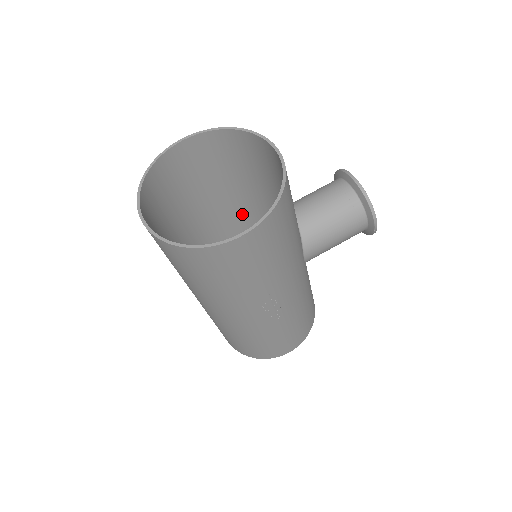
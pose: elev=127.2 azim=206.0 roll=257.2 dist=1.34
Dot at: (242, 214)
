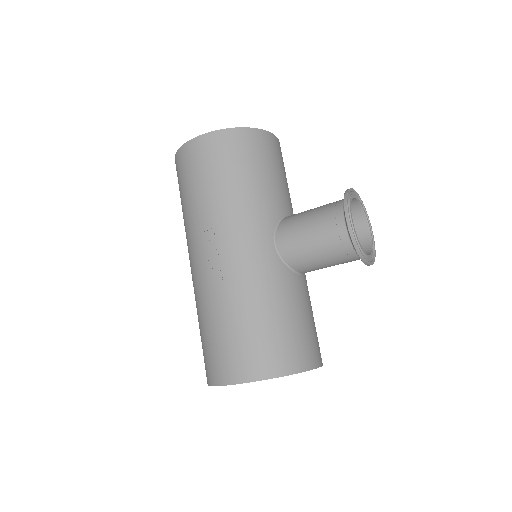
Dot at: occluded
